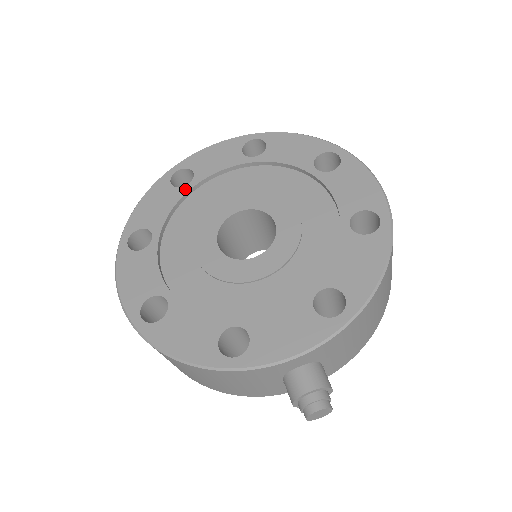
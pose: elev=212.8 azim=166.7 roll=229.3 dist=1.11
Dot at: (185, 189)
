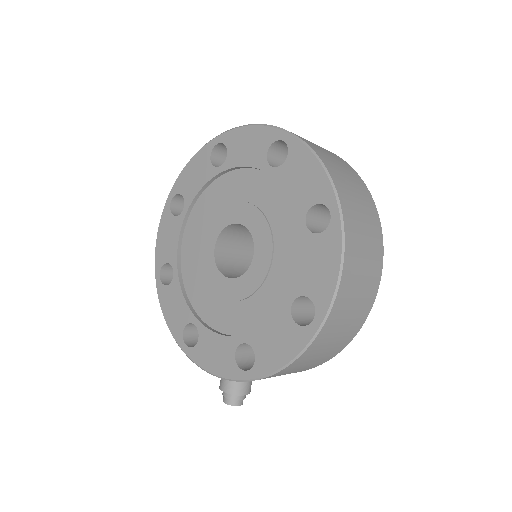
Dot at: (216, 171)
